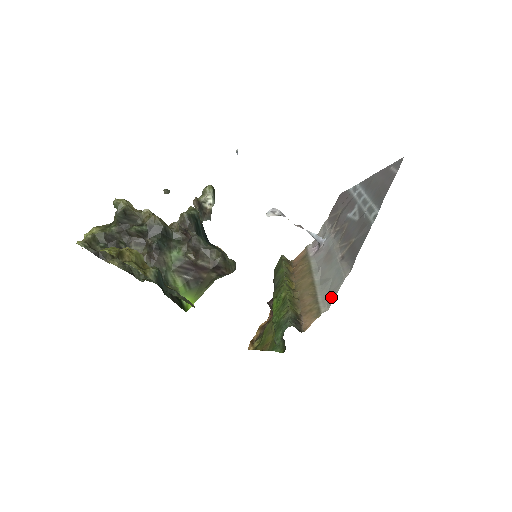
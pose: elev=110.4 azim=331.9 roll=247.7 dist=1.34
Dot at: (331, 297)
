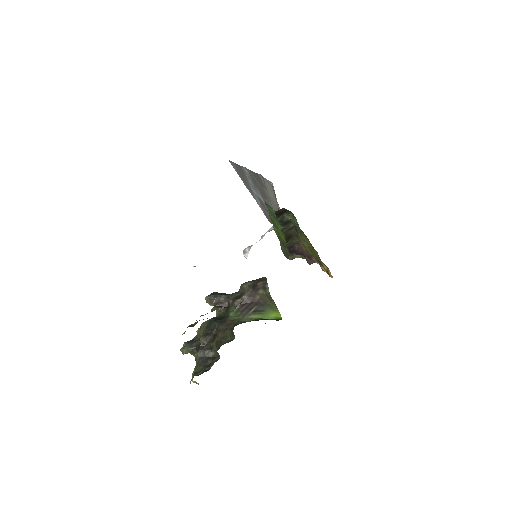
Dot at: occluded
